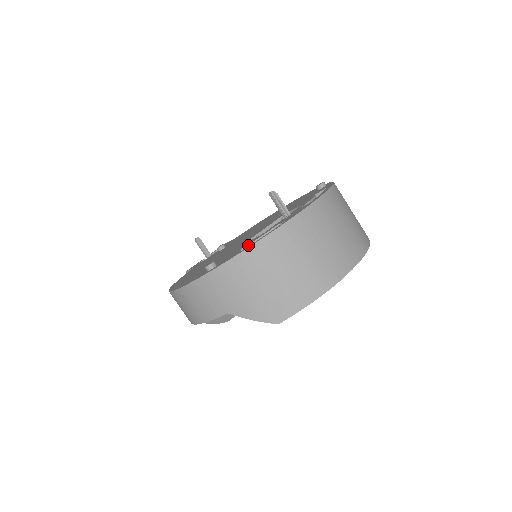
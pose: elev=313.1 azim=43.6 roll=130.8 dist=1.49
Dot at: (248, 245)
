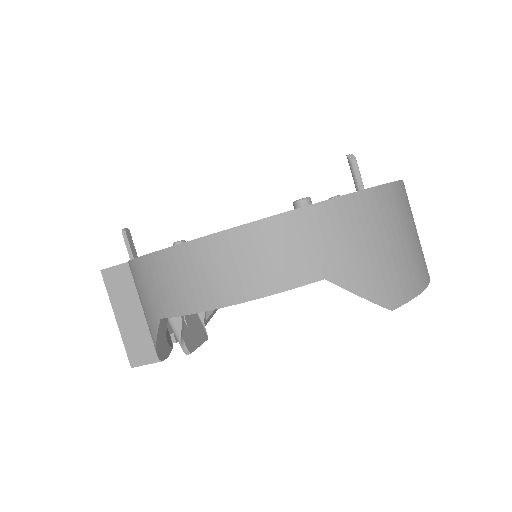
Dot at: occluded
